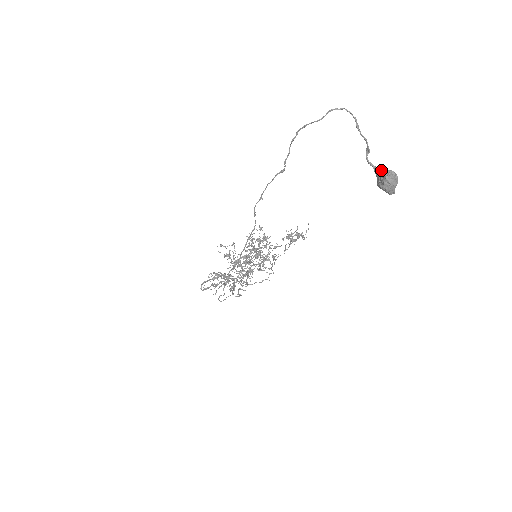
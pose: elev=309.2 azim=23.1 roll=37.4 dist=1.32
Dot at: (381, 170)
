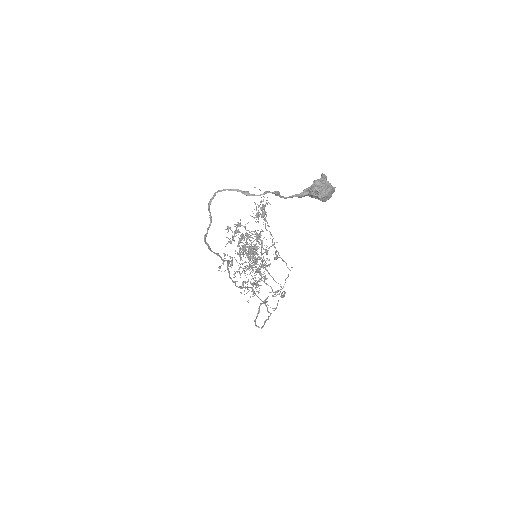
Dot at: (305, 192)
